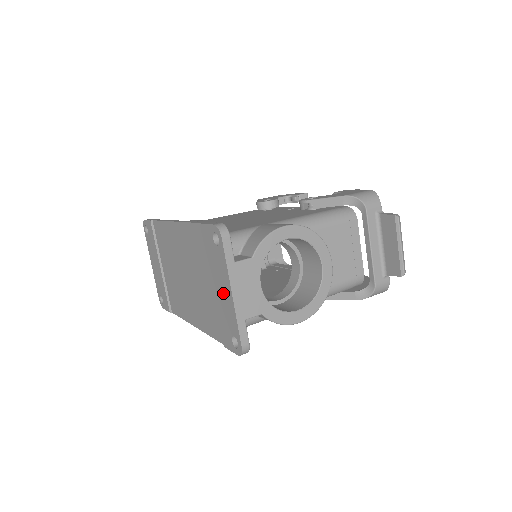
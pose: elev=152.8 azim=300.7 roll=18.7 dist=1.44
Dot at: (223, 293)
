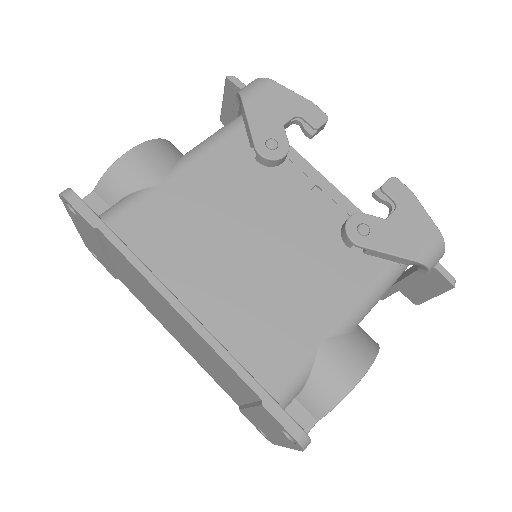
Dot at: (268, 429)
